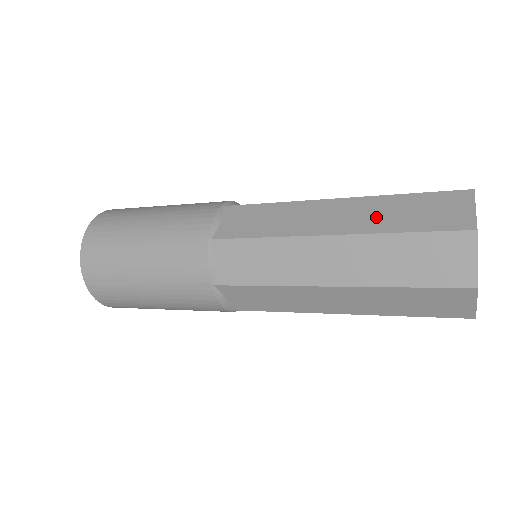
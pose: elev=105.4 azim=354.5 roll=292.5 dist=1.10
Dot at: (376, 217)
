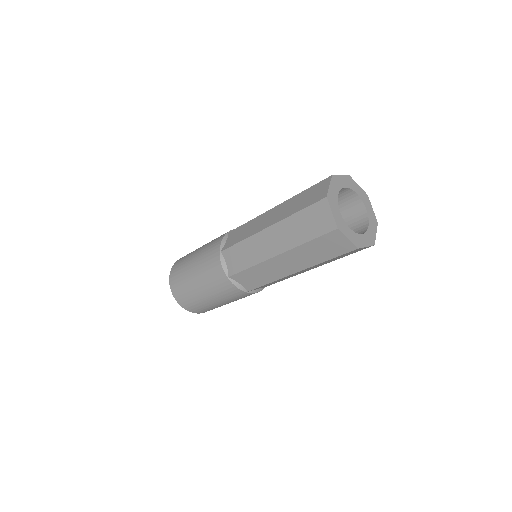
Dot at: (288, 209)
